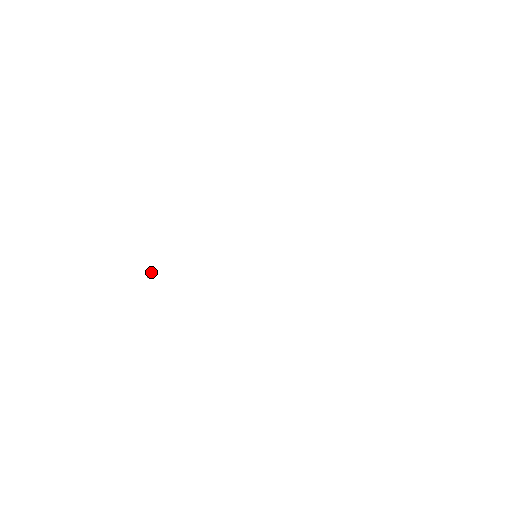
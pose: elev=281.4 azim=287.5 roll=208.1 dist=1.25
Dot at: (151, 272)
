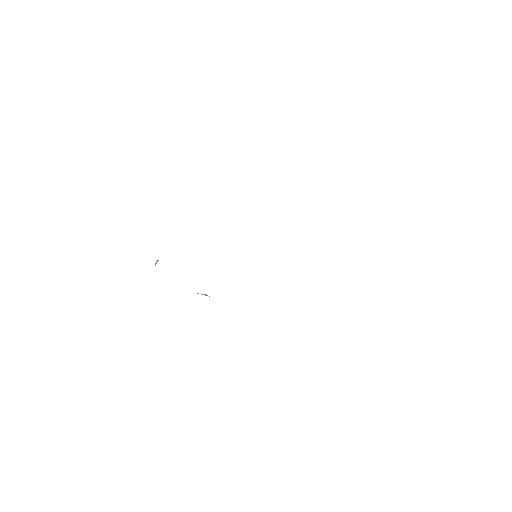
Dot at: occluded
